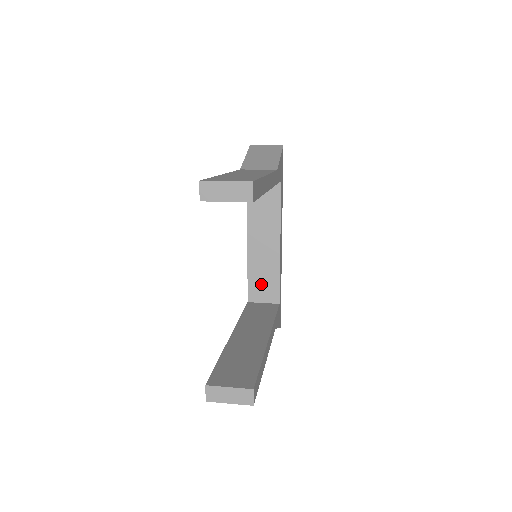
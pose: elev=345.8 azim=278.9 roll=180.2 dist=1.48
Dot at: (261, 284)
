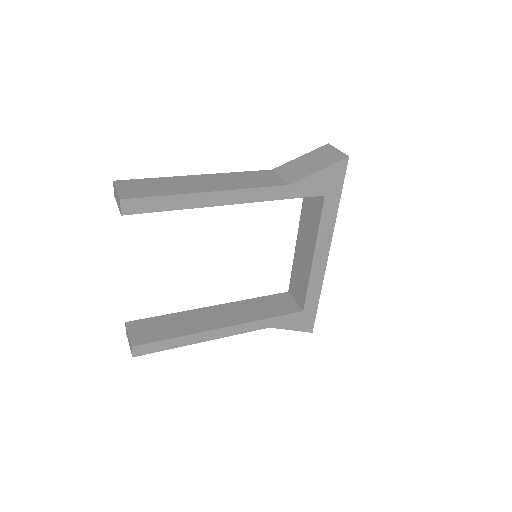
Dot at: (297, 283)
